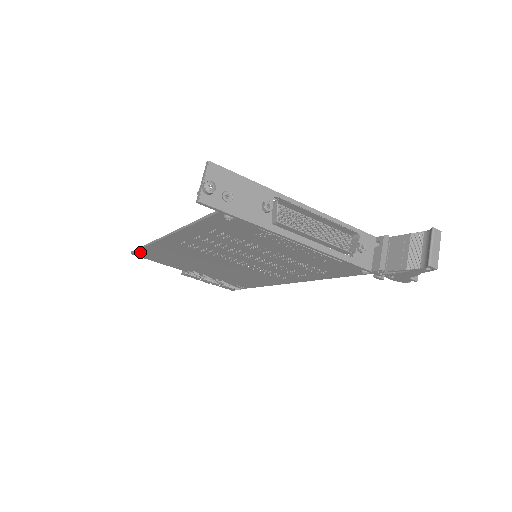
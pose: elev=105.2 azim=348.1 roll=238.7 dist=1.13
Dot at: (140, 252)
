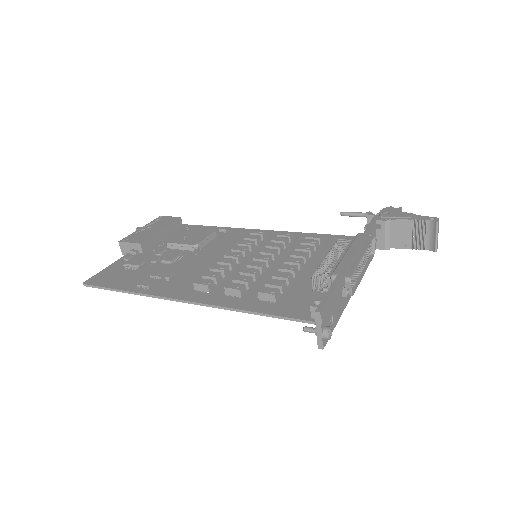
Dot at: (105, 286)
